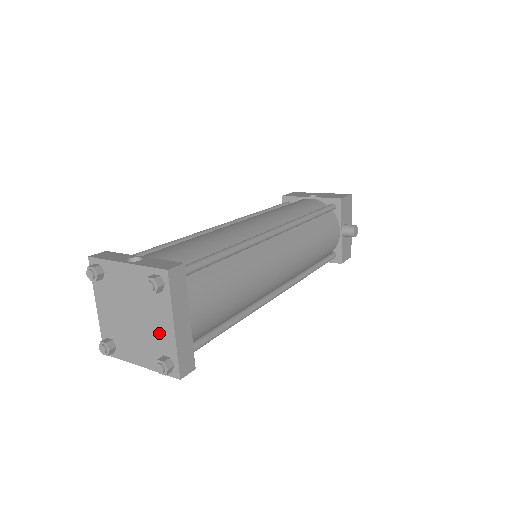
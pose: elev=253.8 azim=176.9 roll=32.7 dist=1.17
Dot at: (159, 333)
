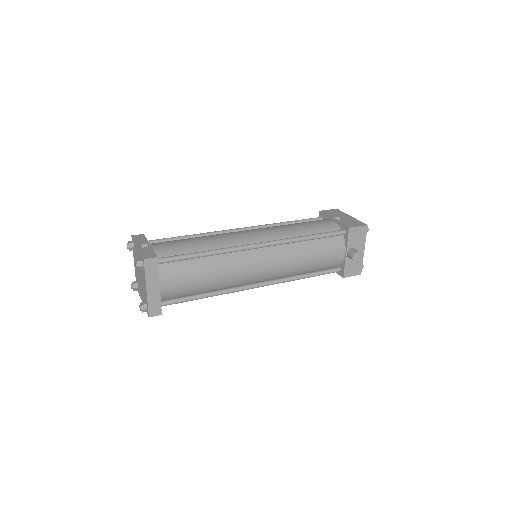
Dot at: (144, 289)
